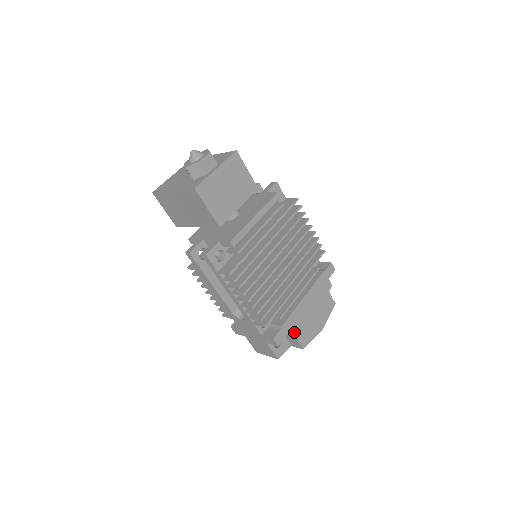
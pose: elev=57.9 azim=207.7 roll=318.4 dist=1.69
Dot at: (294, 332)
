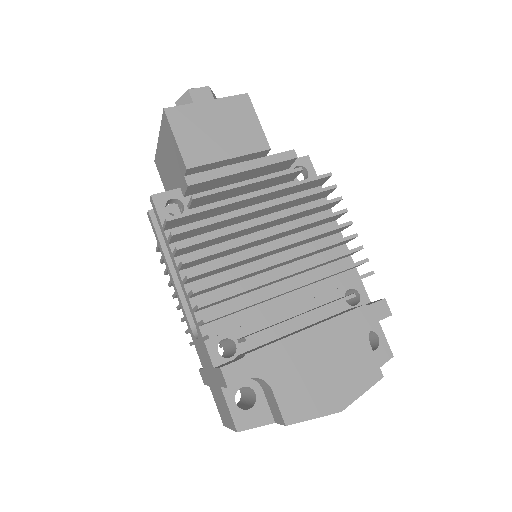
Dot at: (272, 380)
